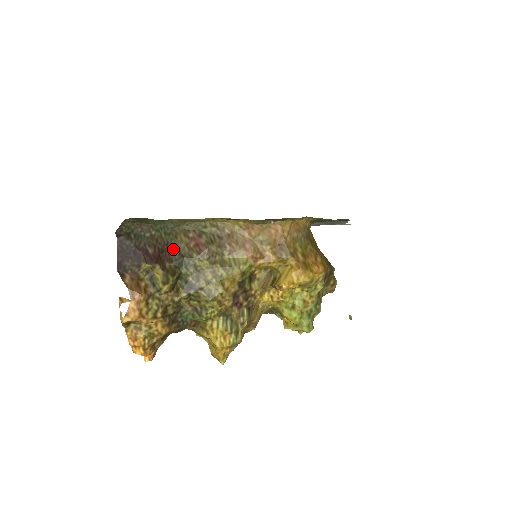
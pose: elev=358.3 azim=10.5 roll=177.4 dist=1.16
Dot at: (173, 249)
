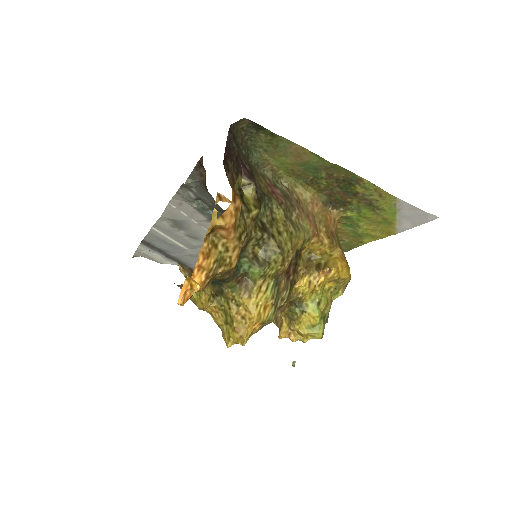
Dot at: (256, 183)
